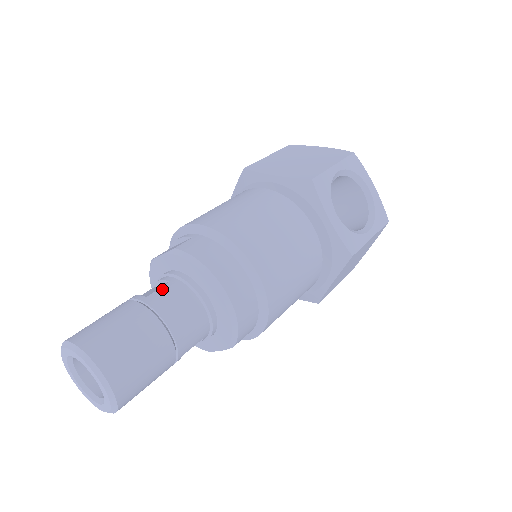
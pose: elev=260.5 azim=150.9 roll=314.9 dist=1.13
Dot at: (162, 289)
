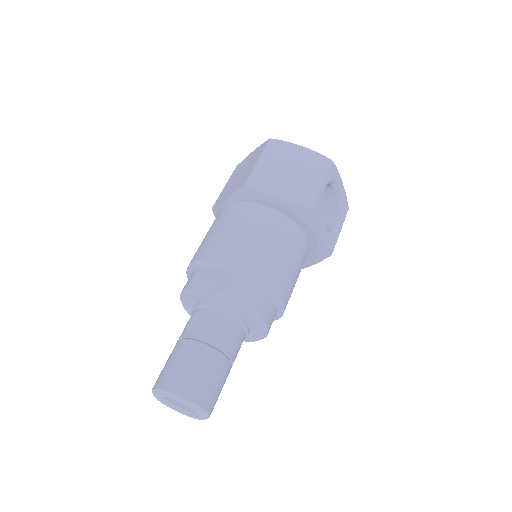
Dot at: (216, 327)
